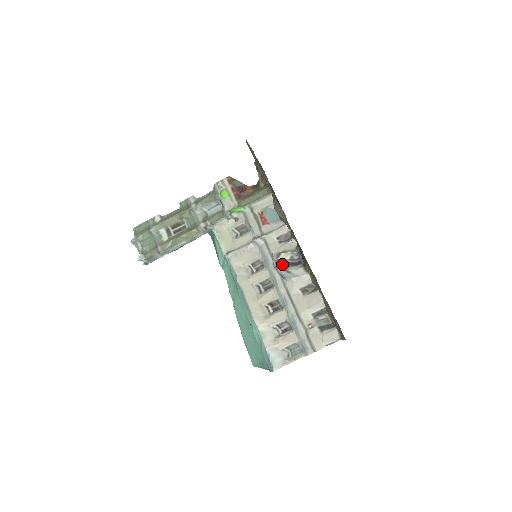
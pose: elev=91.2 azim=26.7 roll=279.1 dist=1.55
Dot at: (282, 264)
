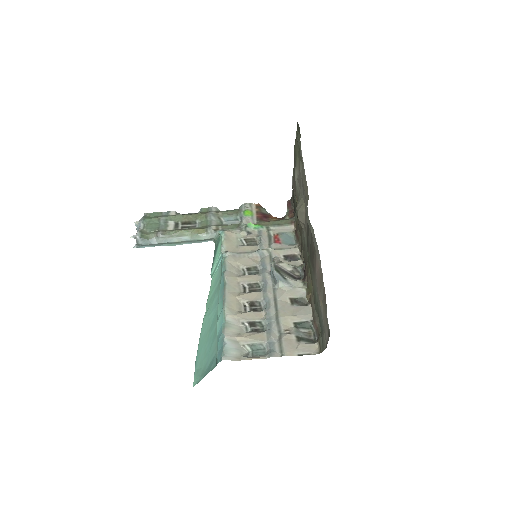
Dot at: (280, 269)
